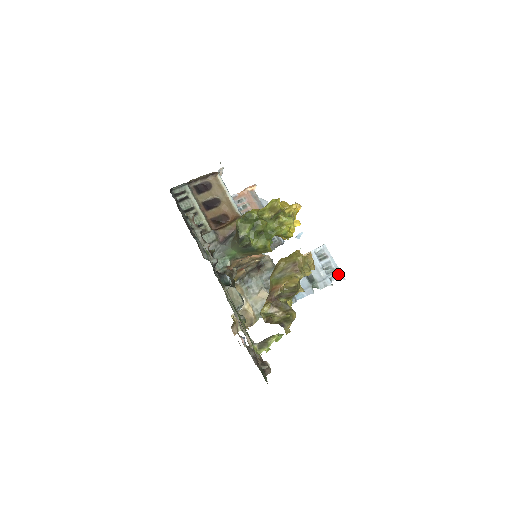
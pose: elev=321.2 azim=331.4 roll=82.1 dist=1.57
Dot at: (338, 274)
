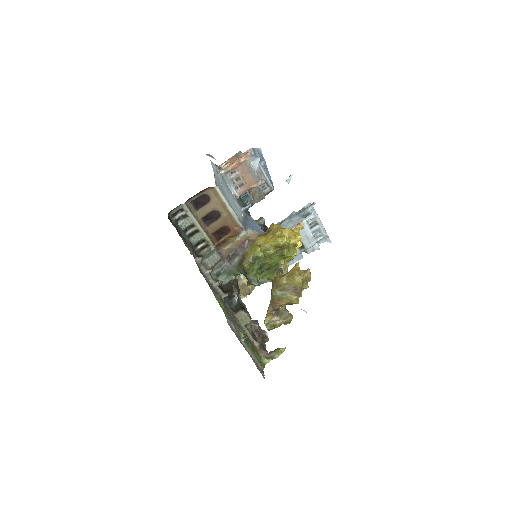
Dot at: (326, 238)
